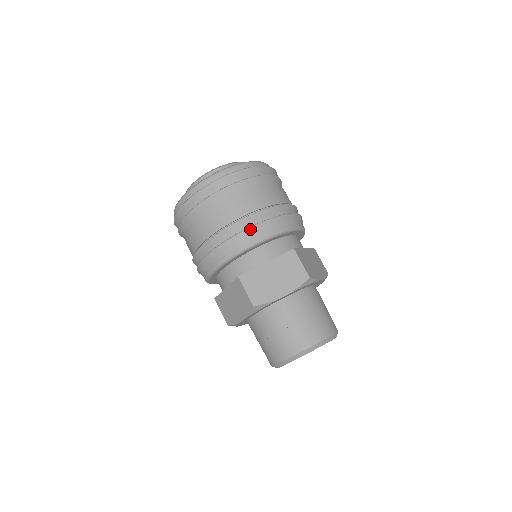
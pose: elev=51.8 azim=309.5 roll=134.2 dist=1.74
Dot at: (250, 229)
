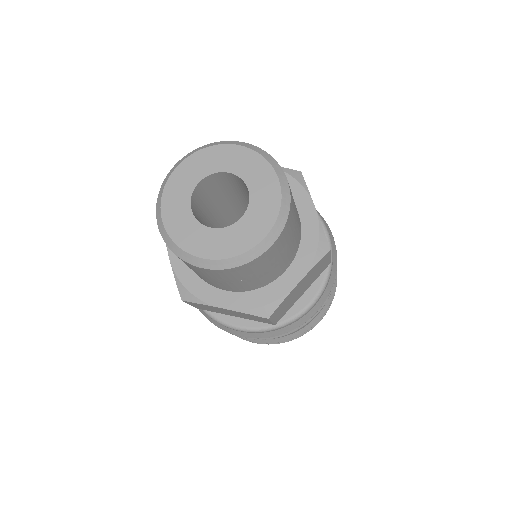
Dot at: occluded
